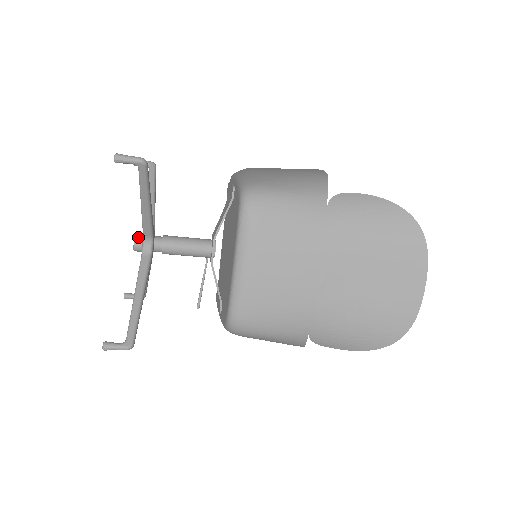
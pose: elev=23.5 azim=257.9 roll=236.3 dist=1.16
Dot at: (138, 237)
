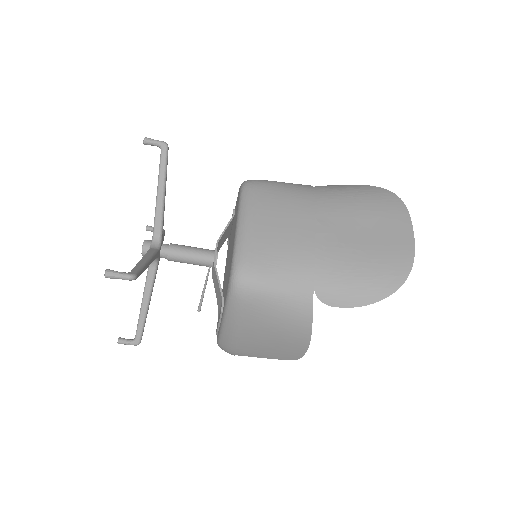
Dot at: (148, 240)
